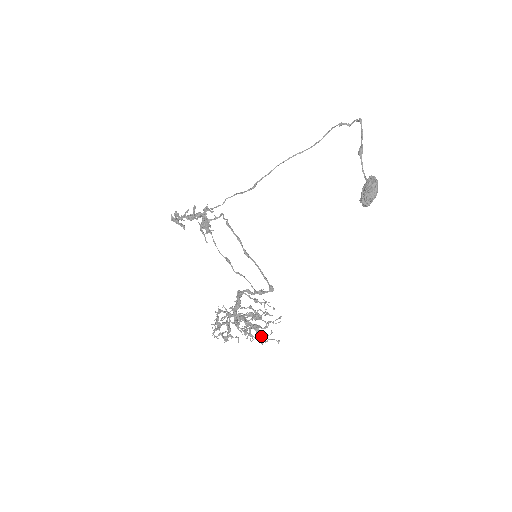
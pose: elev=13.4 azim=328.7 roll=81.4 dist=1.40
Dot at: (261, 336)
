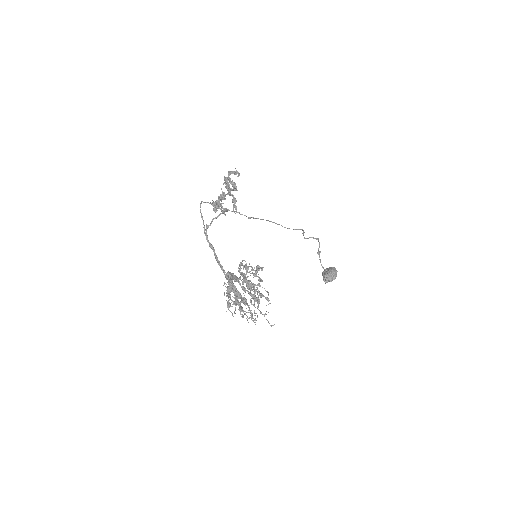
Dot at: occluded
